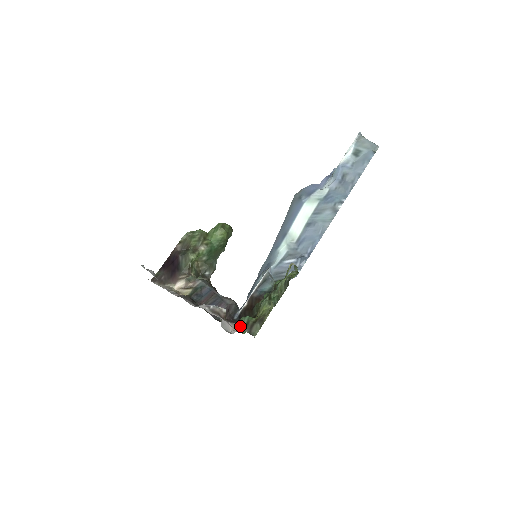
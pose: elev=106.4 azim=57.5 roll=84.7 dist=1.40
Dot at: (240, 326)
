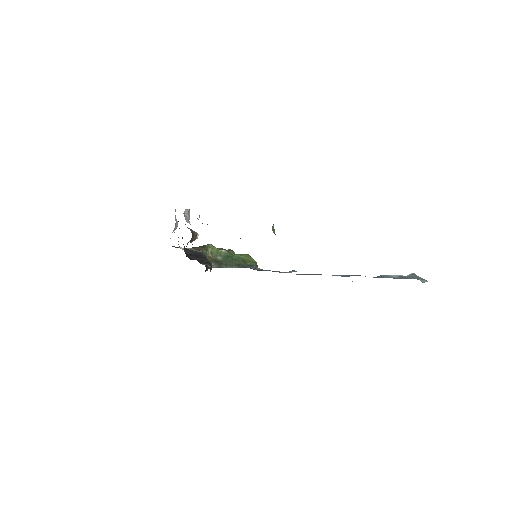
Dot at: occluded
